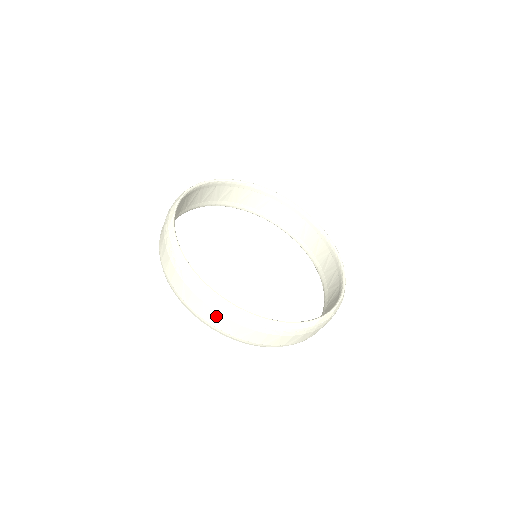
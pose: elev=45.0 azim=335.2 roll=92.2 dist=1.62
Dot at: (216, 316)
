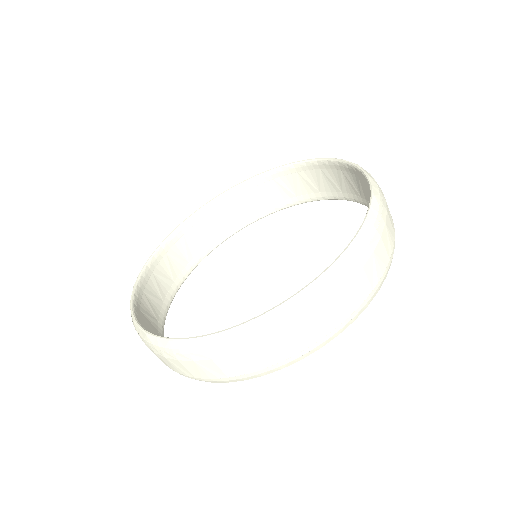
Dot at: (162, 358)
